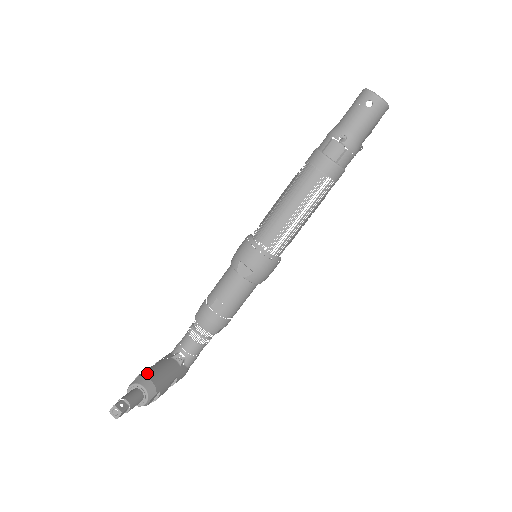
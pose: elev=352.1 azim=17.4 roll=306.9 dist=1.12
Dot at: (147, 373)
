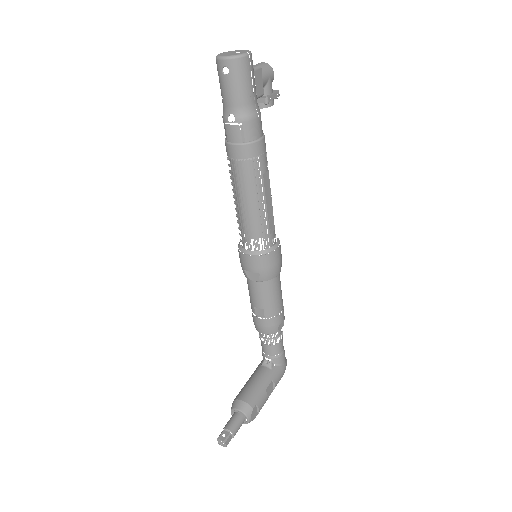
Dot at: (239, 394)
